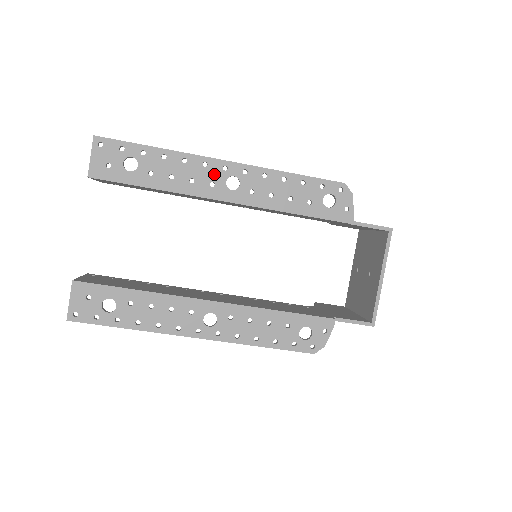
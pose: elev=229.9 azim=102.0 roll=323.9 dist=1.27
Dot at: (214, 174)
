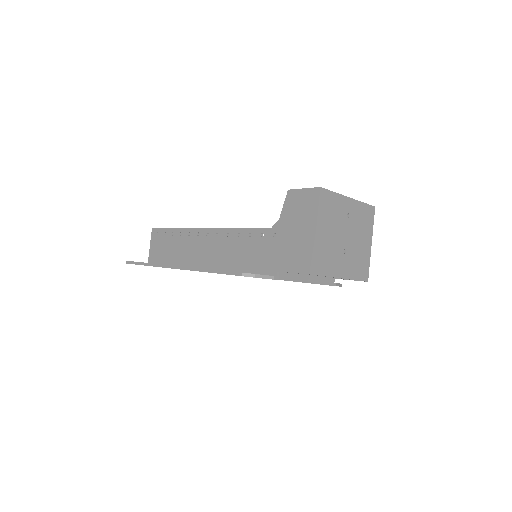
Dot at: occluded
